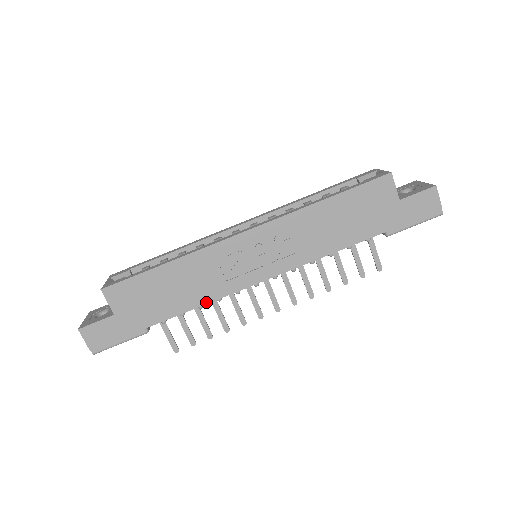
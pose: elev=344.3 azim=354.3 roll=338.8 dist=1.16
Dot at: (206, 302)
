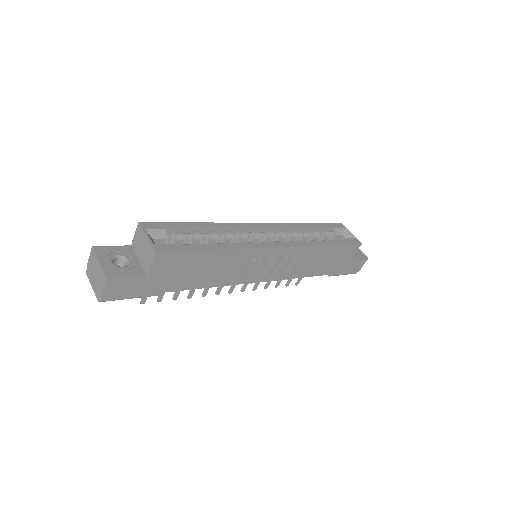
Dot at: (216, 285)
